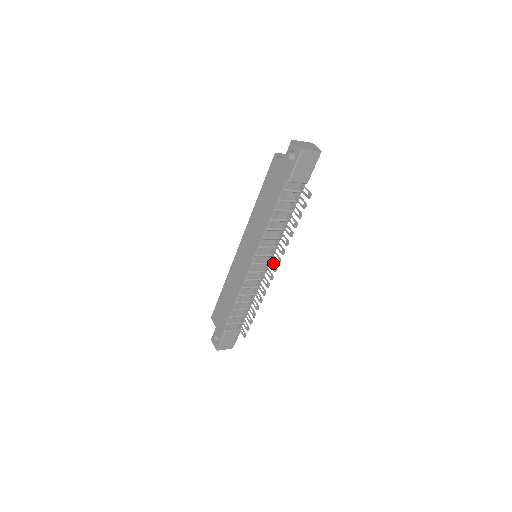
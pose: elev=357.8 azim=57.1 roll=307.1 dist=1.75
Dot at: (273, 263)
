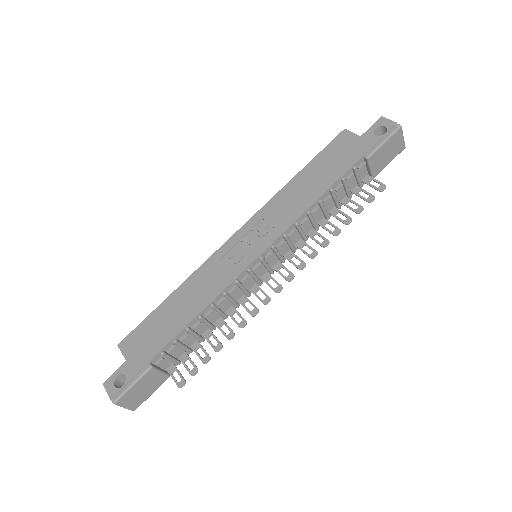
Dot at: (287, 269)
